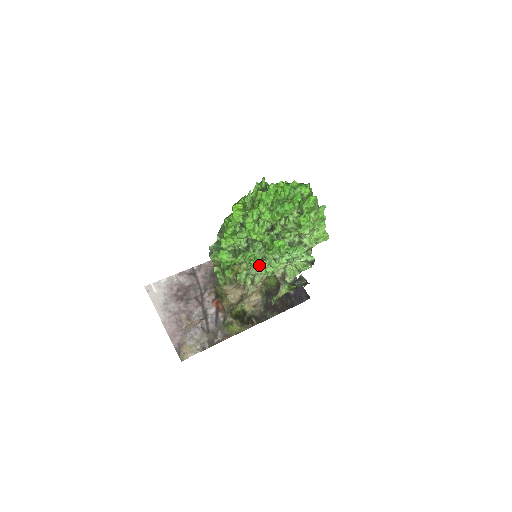
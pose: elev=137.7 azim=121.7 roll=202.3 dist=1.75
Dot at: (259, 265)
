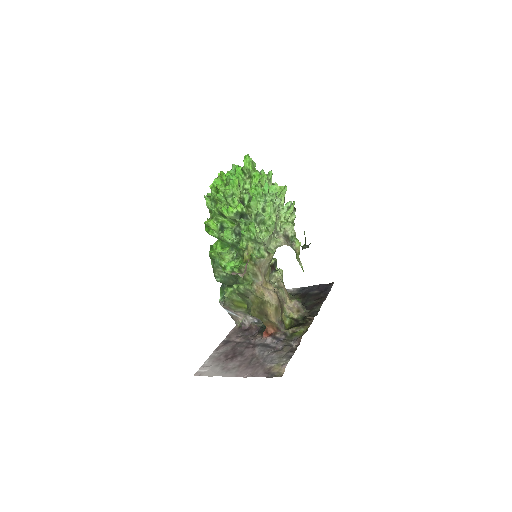
Dot at: (260, 236)
